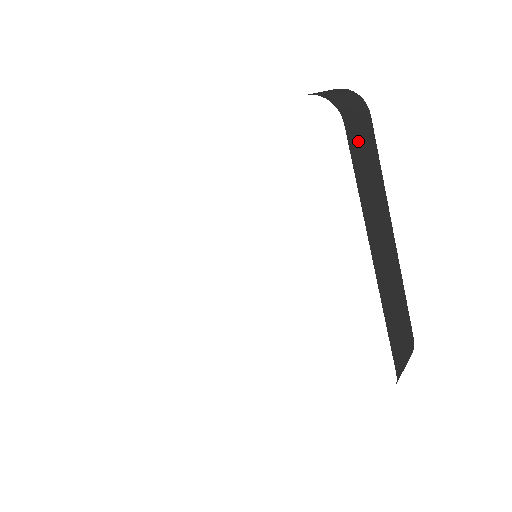
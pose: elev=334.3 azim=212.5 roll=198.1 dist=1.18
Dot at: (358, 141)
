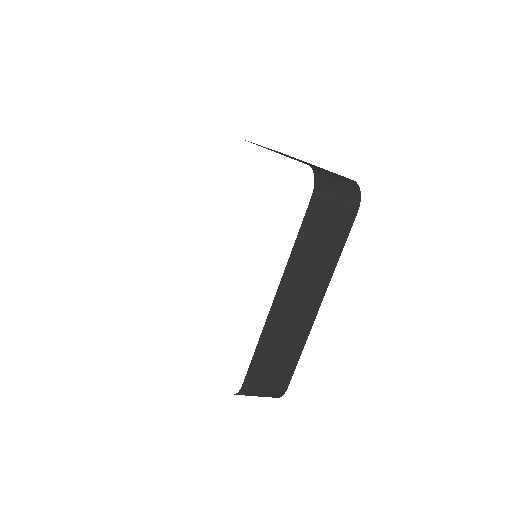
Dot at: occluded
